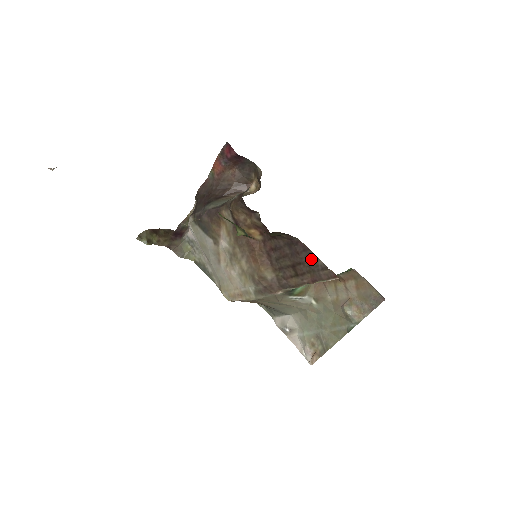
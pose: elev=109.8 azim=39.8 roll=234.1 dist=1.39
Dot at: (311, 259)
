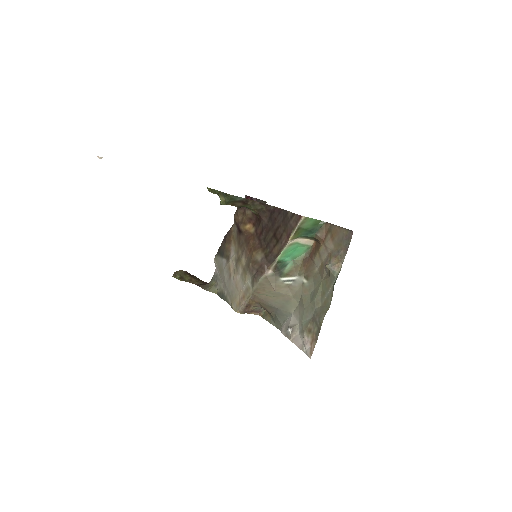
Dot at: (284, 217)
